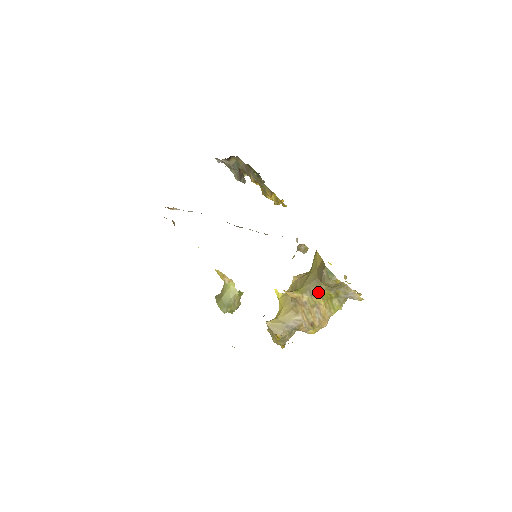
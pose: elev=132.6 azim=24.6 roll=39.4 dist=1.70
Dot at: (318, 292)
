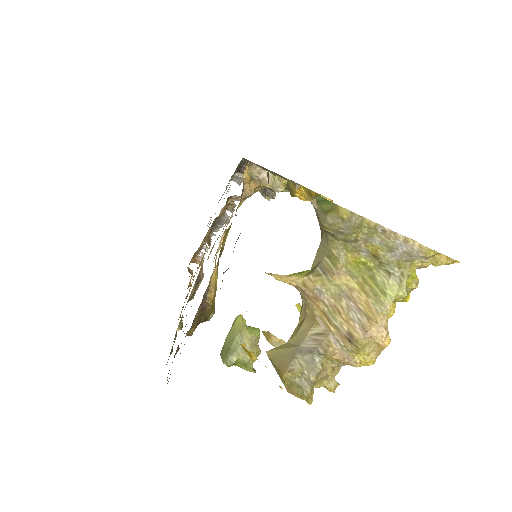
Dot at: (335, 262)
